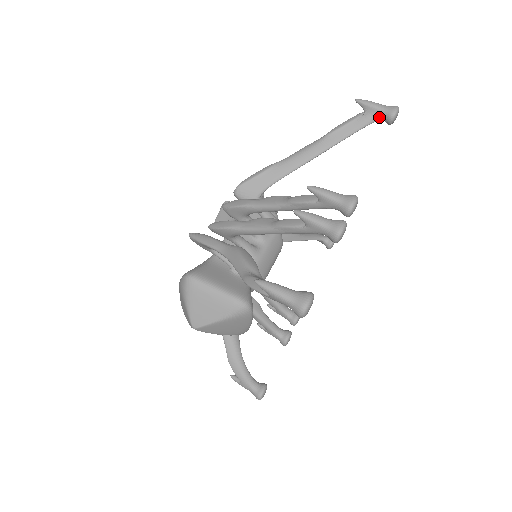
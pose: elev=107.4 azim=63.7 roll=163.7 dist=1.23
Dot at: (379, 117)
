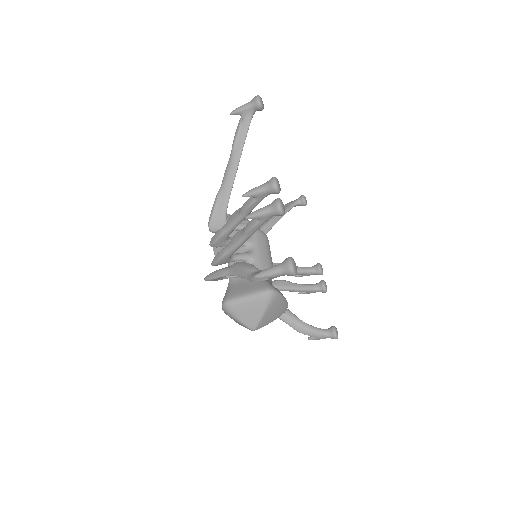
Dot at: (252, 112)
